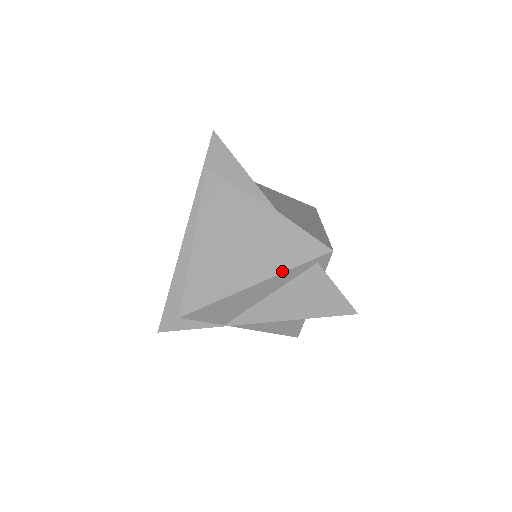
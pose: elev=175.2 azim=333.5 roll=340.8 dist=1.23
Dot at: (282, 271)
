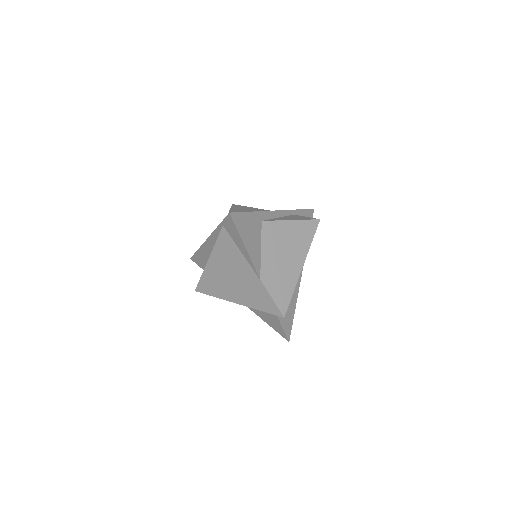
Dot at: (254, 308)
